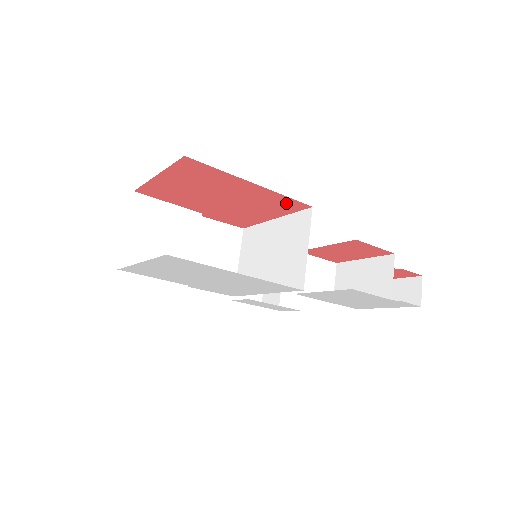
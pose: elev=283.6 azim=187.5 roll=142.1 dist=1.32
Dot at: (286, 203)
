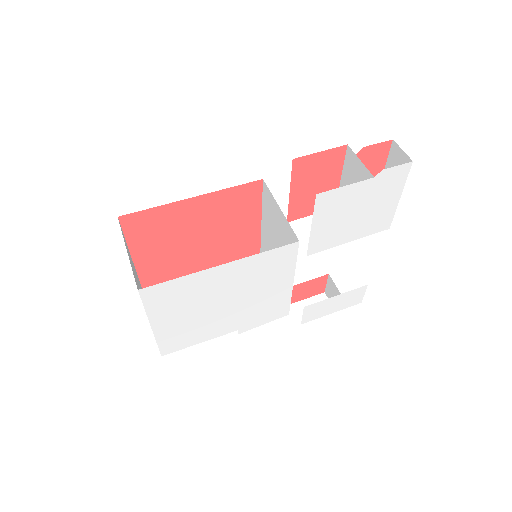
Dot at: (242, 195)
